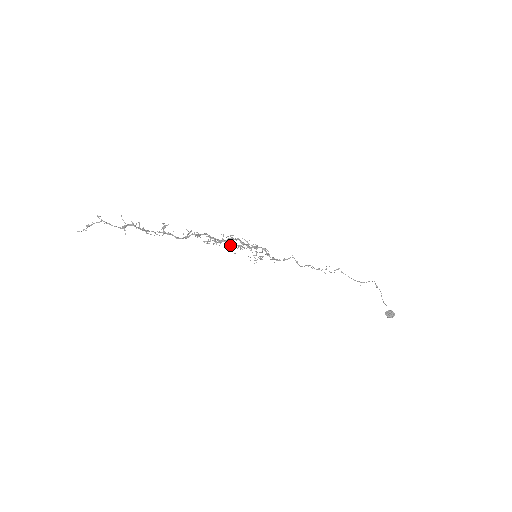
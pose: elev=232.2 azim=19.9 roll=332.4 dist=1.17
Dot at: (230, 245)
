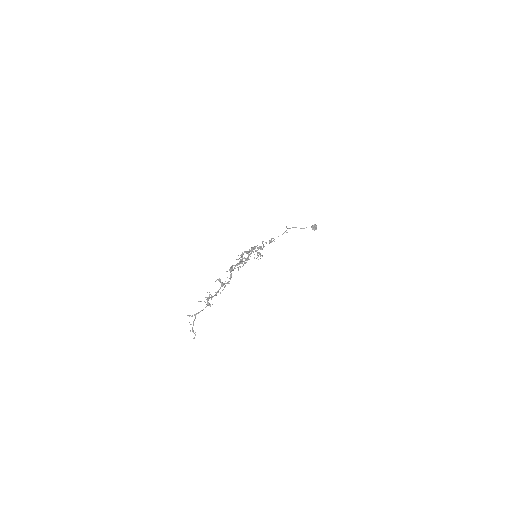
Dot at: (247, 258)
